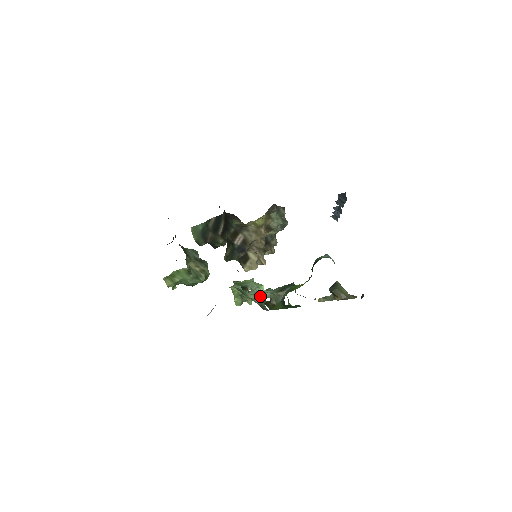
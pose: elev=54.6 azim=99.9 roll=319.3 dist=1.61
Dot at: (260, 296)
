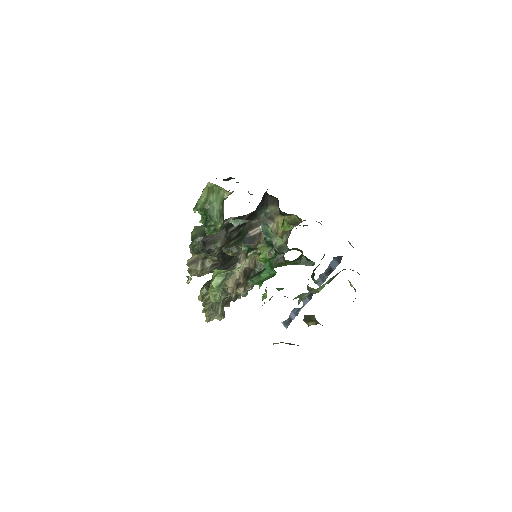
Dot at: (264, 261)
